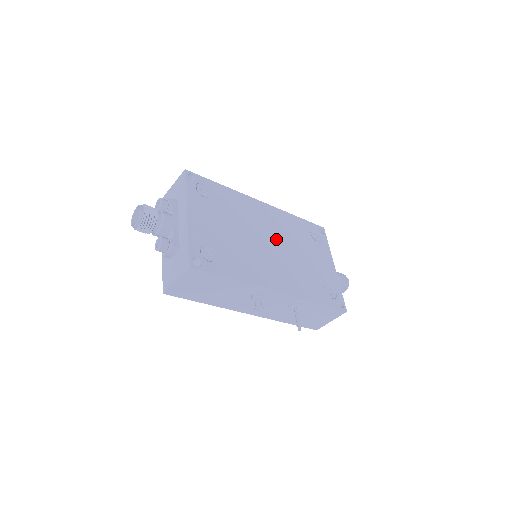
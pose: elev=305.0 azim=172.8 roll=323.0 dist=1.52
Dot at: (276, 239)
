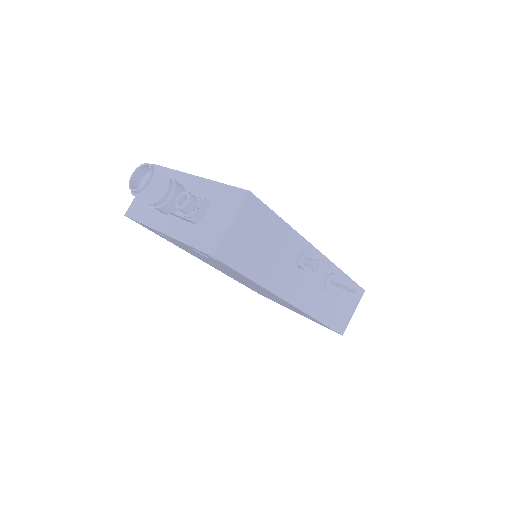
Dot at: occluded
